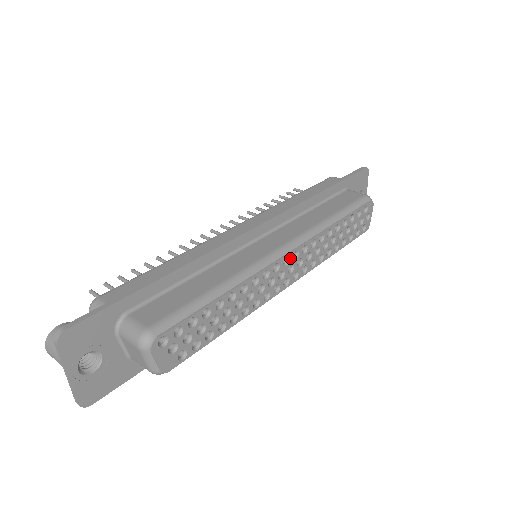
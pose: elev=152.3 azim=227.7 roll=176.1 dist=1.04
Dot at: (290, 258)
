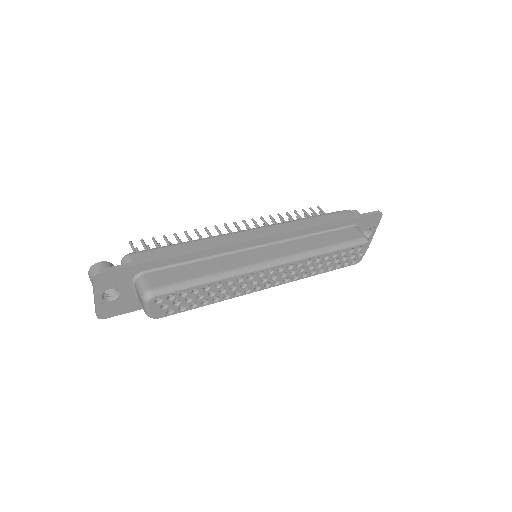
Dot at: (275, 270)
